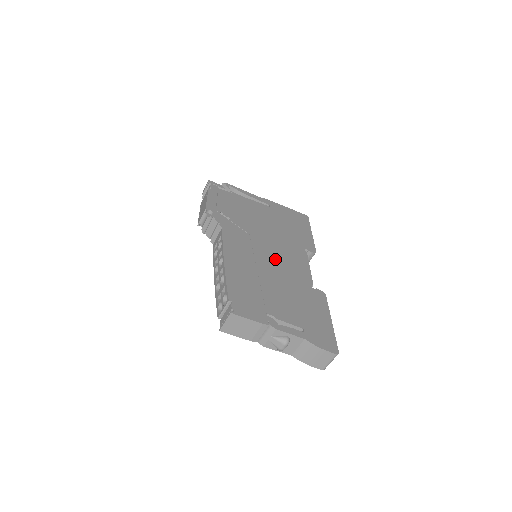
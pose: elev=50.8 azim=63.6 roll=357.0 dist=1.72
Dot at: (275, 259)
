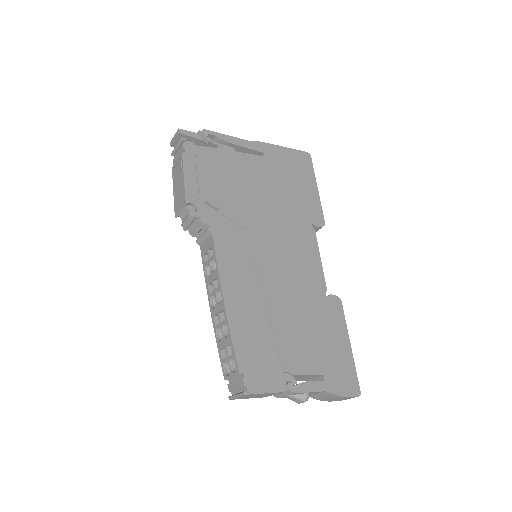
Dot at: (281, 264)
